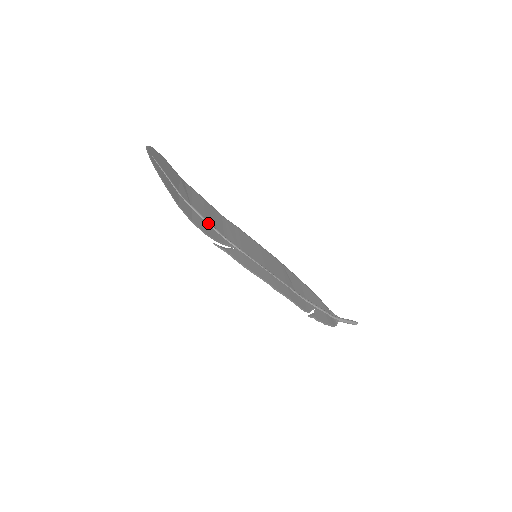
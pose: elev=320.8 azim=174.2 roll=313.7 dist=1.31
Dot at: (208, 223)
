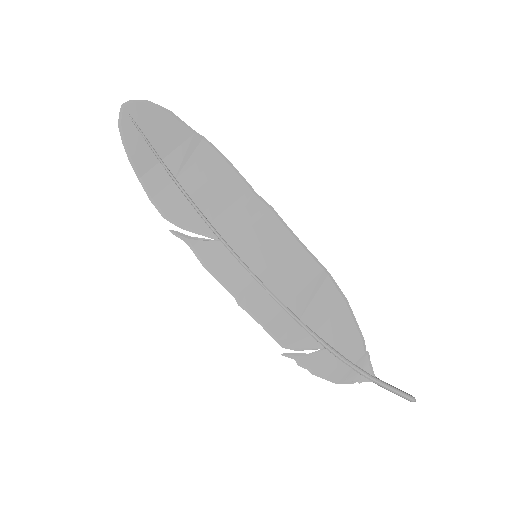
Dot at: (190, 202)
